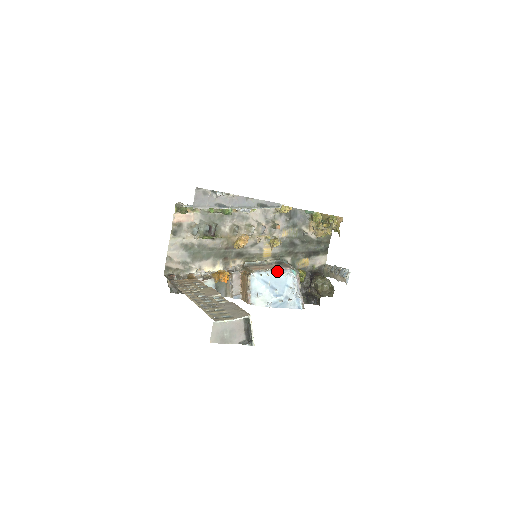
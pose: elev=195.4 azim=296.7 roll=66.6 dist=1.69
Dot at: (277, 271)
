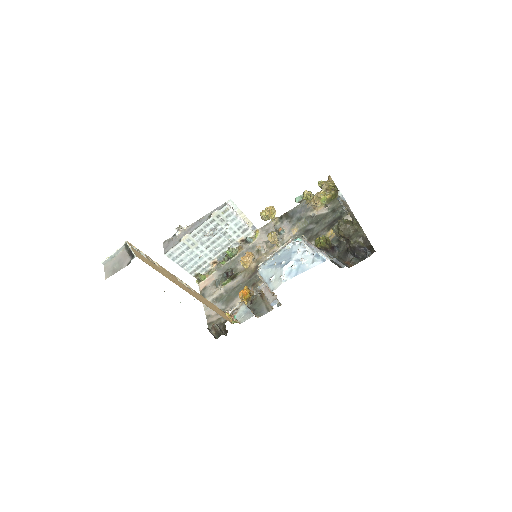
Dot at: (281, 251)
